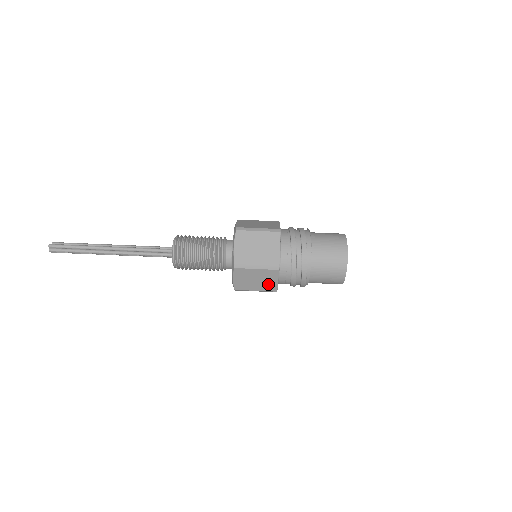
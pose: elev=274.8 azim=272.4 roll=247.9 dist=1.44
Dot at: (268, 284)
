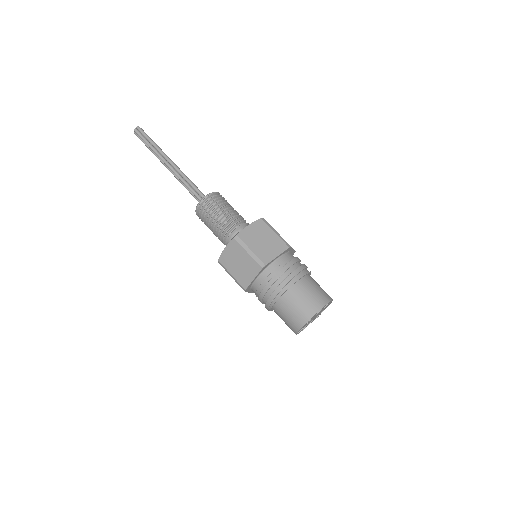
Dot at: (245, 276)
